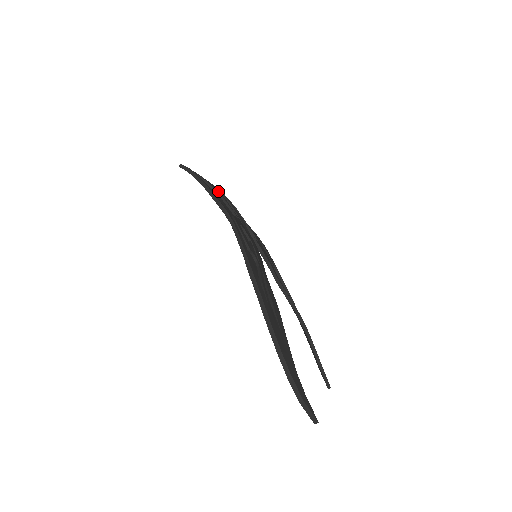
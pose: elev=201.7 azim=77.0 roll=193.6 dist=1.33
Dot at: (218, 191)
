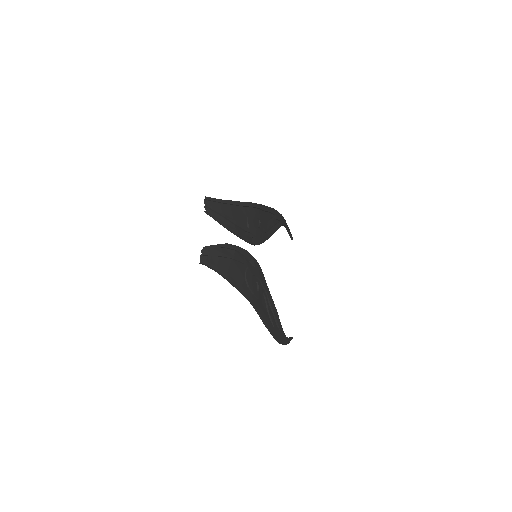
Dot at: (228, 248)
